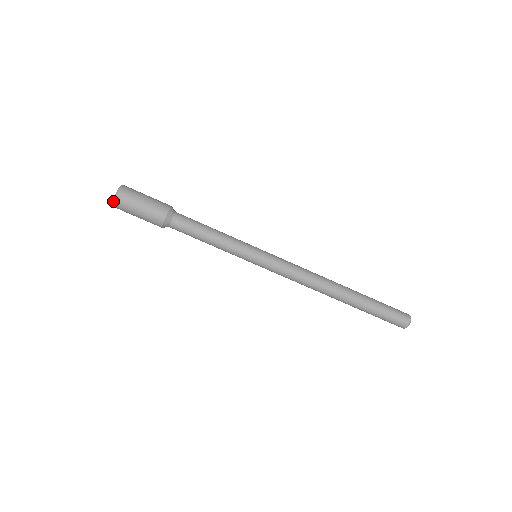
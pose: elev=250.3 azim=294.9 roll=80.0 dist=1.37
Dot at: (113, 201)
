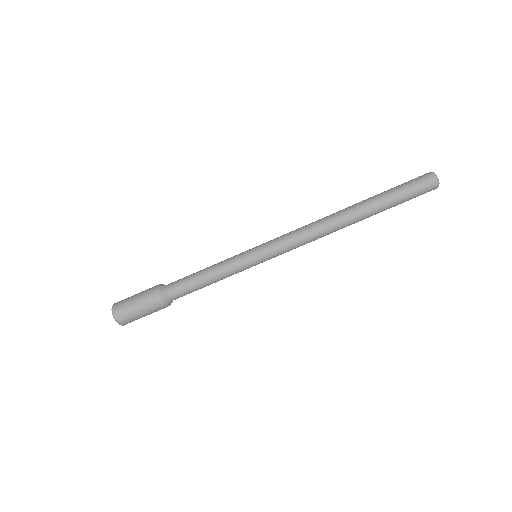
Dot at: (112, 314)
